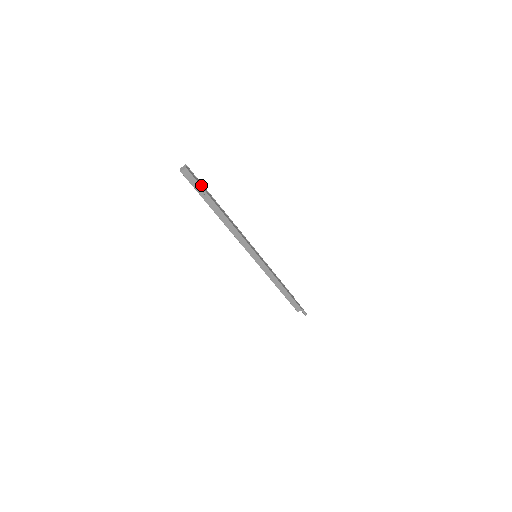
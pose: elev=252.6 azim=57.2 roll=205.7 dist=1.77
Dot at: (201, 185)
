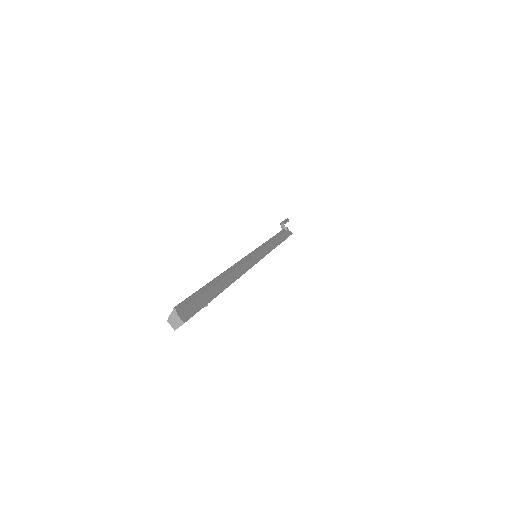
Dot at: (201, 302)
